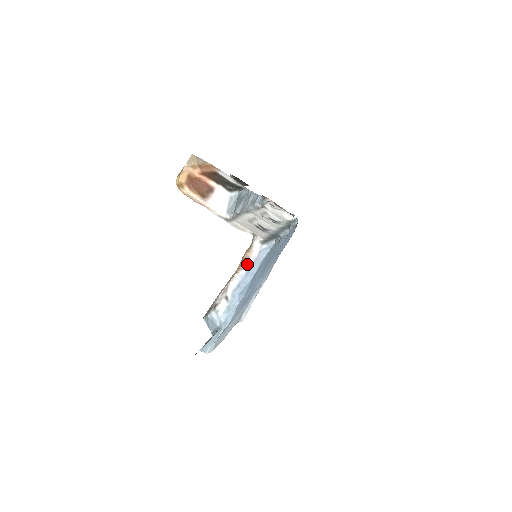
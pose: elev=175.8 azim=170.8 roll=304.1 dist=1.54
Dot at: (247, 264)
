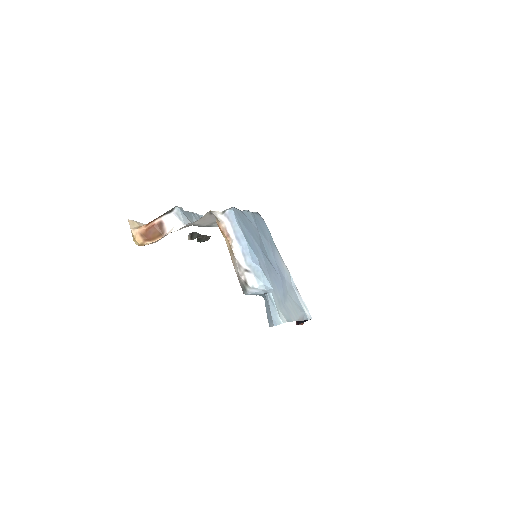
Dot at: (230, 234)
